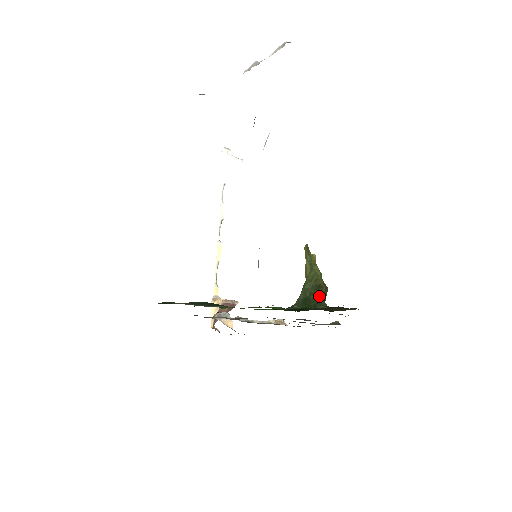
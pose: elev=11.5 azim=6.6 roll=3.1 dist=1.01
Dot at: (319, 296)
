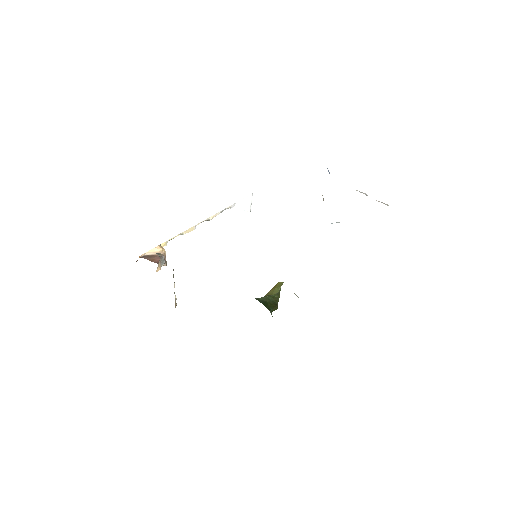
Dot at: (273, 308)
